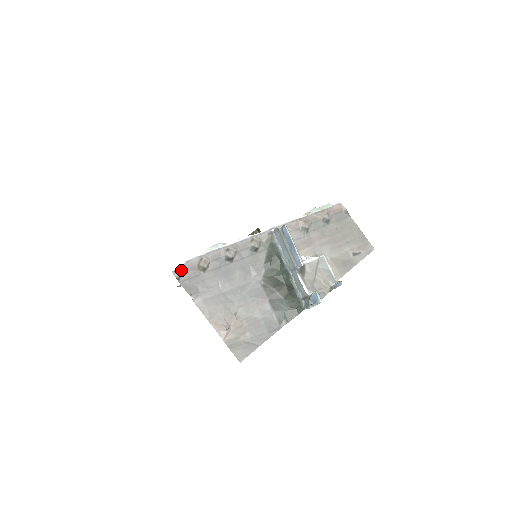
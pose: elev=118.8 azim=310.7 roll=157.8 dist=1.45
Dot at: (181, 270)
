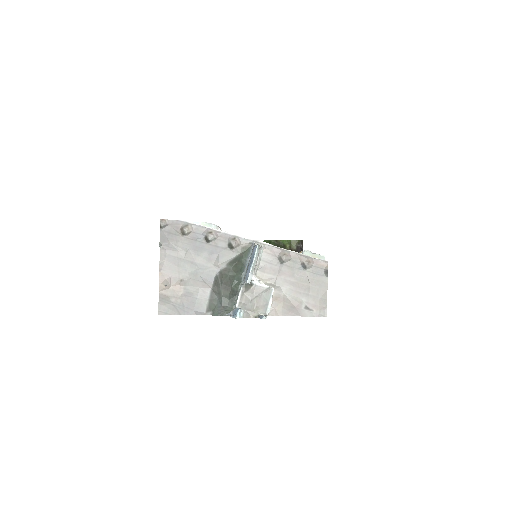
Dot at: (168, 223)
